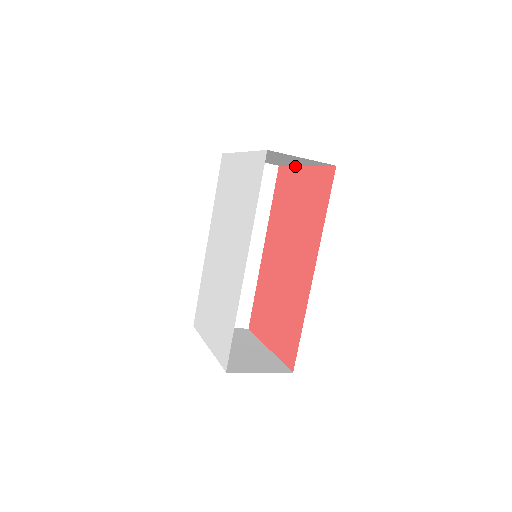
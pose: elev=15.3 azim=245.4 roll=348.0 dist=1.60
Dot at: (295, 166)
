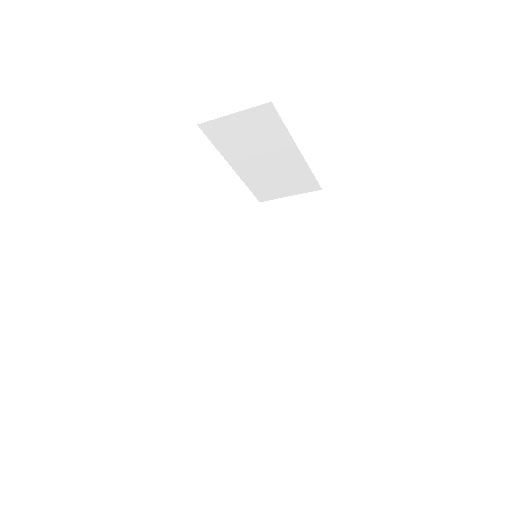
Dot at: (307, 164)
